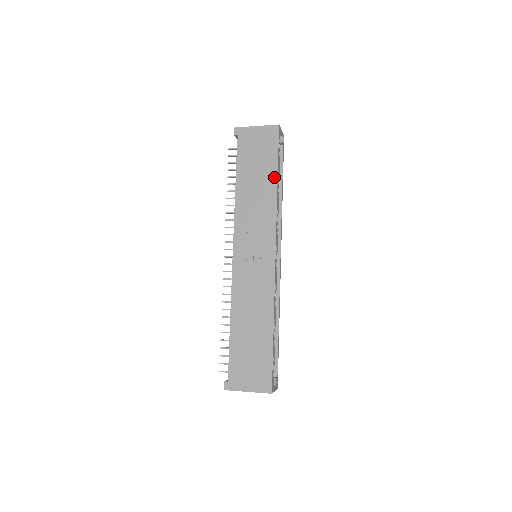
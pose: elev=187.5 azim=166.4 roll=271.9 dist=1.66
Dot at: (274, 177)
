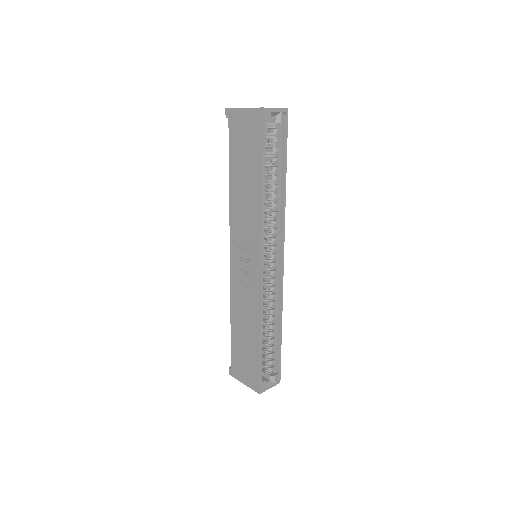
Dot at: (259, 177)
